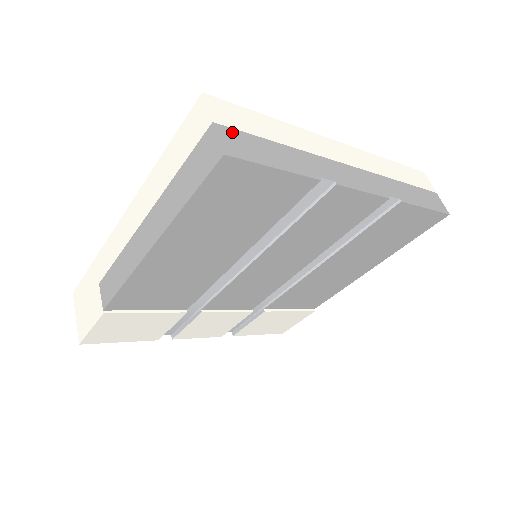
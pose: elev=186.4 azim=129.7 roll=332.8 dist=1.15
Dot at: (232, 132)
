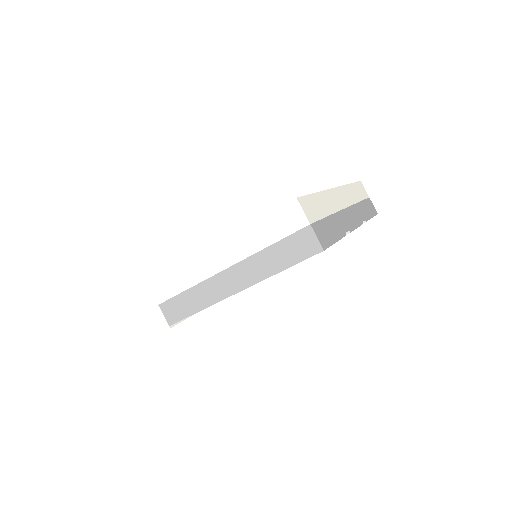
Dot at: (317, 226)
